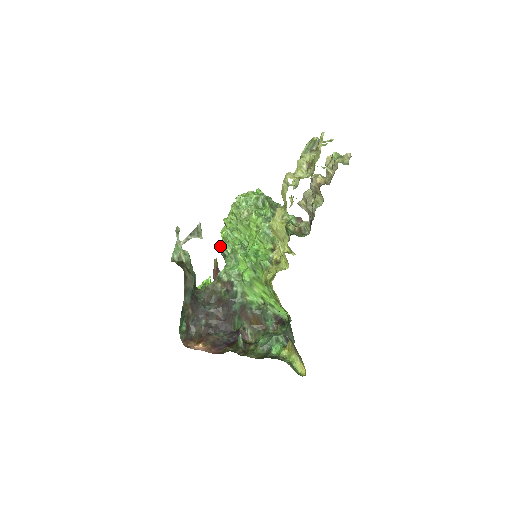
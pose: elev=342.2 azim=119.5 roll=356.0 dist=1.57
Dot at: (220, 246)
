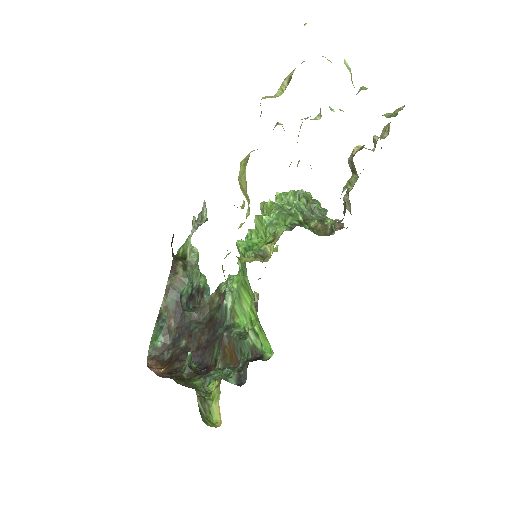
Dot at: occluded
